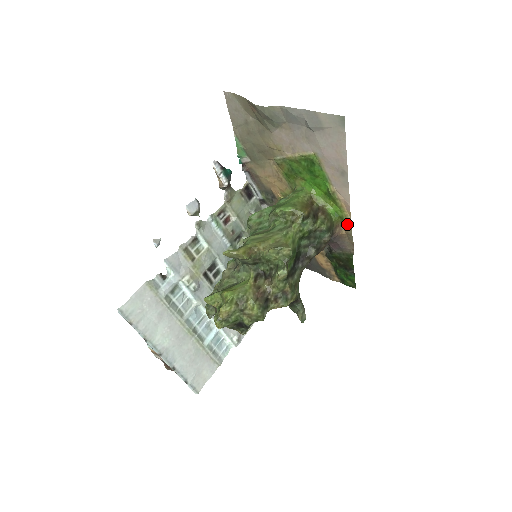
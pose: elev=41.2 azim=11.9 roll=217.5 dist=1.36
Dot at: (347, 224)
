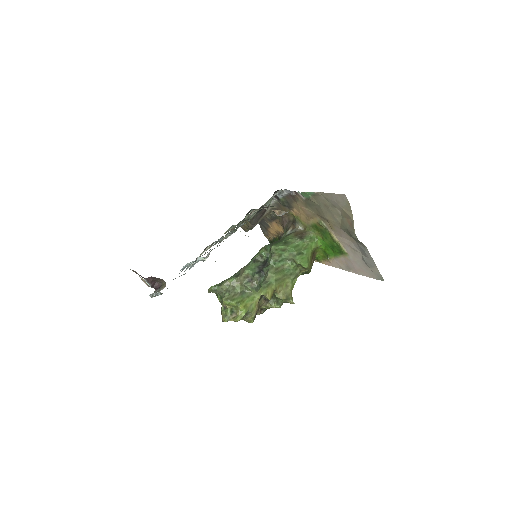
Dot at: occluded
